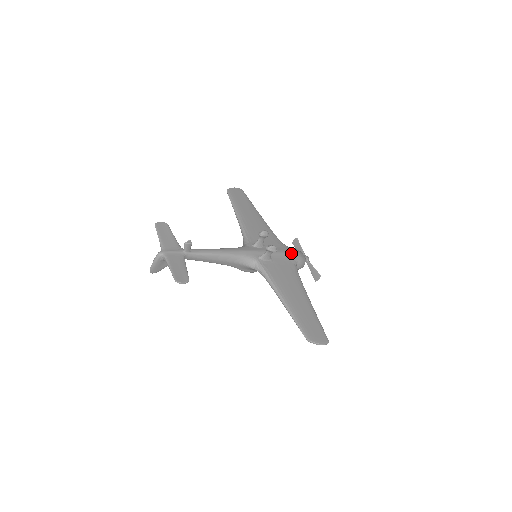
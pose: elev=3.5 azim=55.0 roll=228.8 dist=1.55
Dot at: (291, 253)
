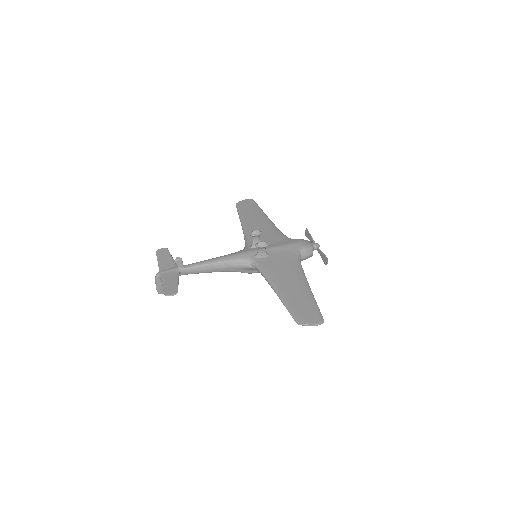
Dot at: (293, 244)
